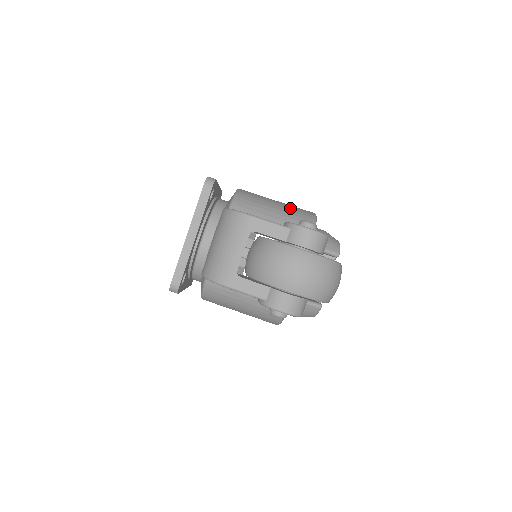
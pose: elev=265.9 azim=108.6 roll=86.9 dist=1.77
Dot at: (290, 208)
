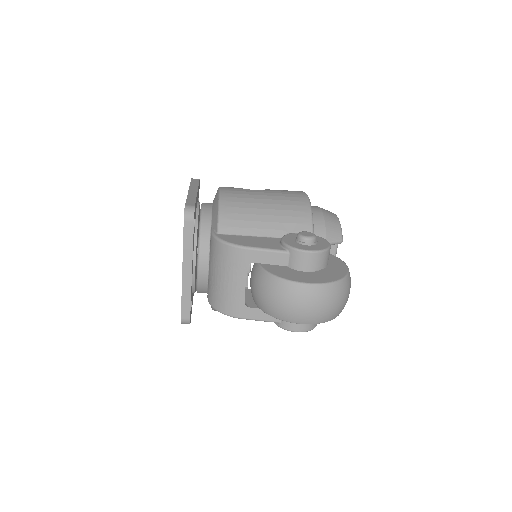
Dot at: (281, 205)
